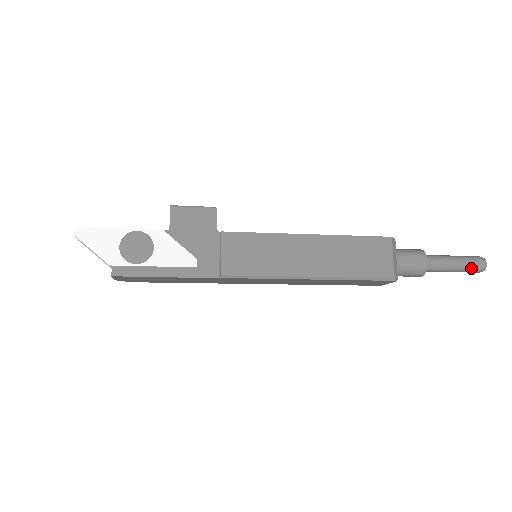
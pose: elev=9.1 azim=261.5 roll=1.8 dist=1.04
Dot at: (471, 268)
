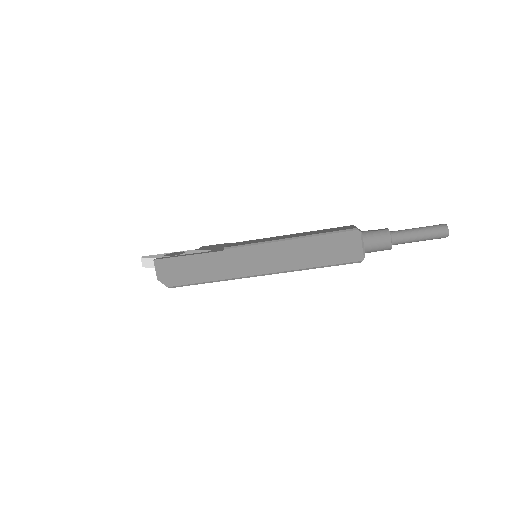
Dot at: (433, 228)
